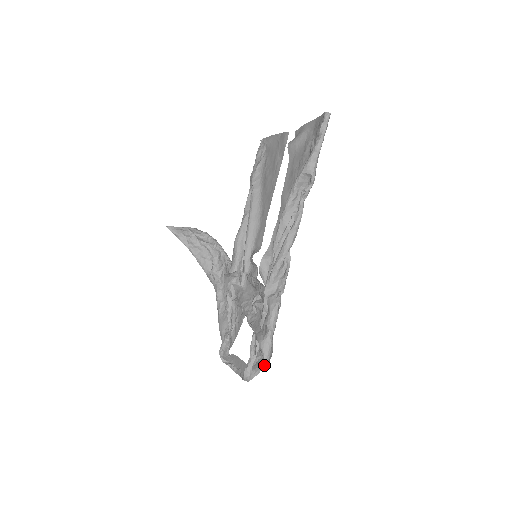
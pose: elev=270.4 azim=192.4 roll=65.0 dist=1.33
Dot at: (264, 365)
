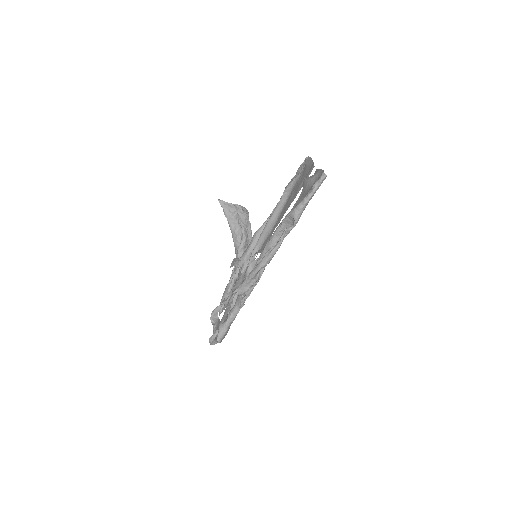
Dot at: (218, 341)
